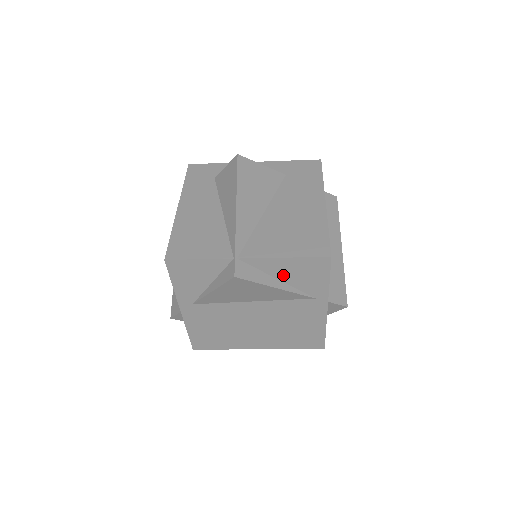
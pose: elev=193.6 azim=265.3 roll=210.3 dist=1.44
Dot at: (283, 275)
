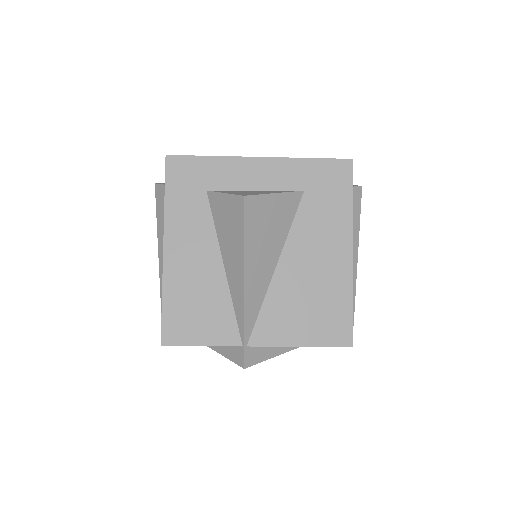
Dot at: occluded
